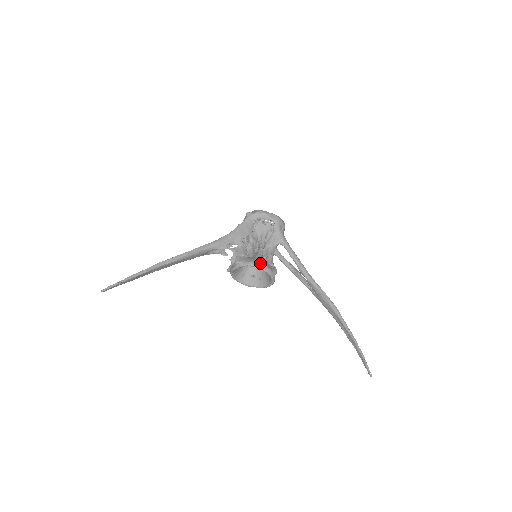
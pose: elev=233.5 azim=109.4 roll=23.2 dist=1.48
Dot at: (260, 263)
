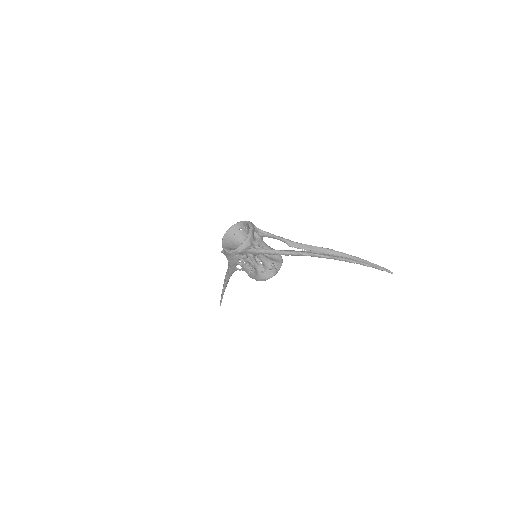
Dot at: (262, 279)
